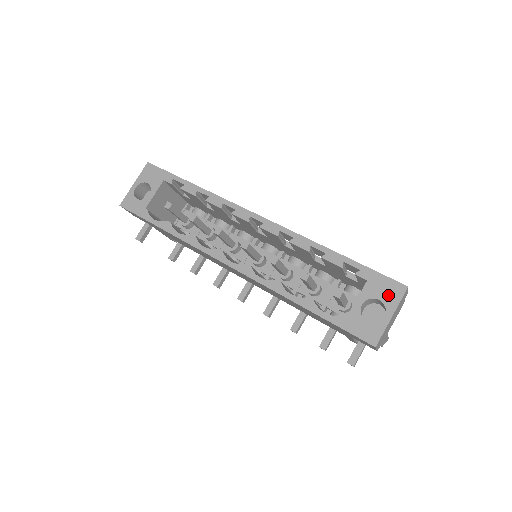
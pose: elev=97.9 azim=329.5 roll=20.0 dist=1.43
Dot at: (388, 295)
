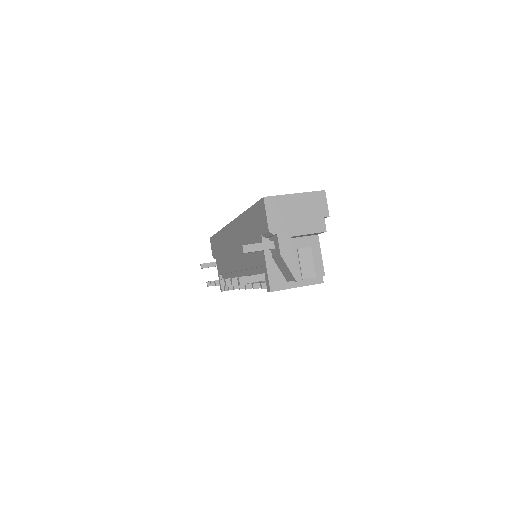
Dot at: occluded
